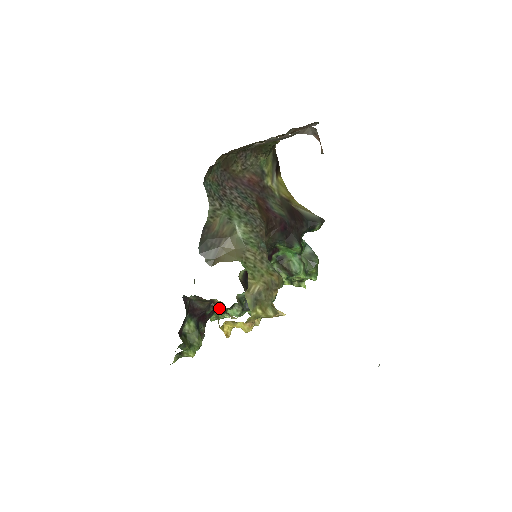
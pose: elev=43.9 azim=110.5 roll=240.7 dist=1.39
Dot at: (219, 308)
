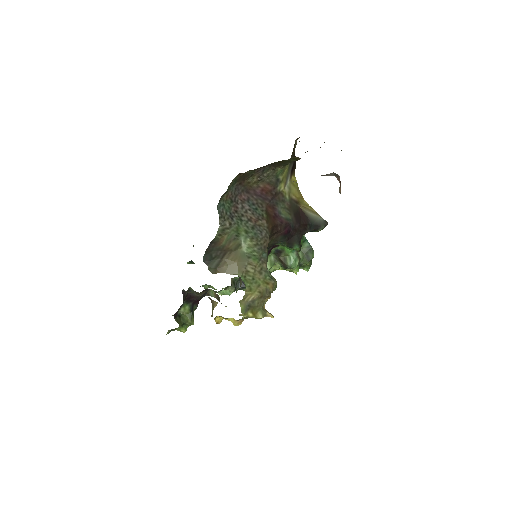
Dot at: (214, 306)
